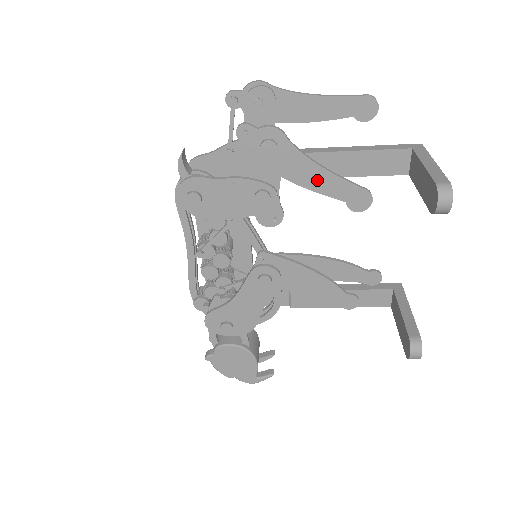
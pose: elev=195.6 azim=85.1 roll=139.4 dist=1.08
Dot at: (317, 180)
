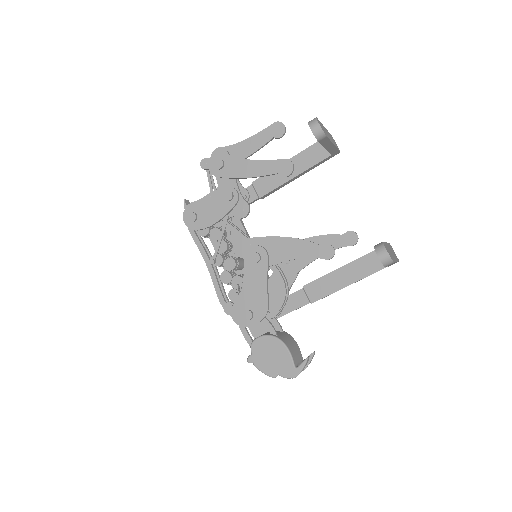
Dot at: (254, 169)
